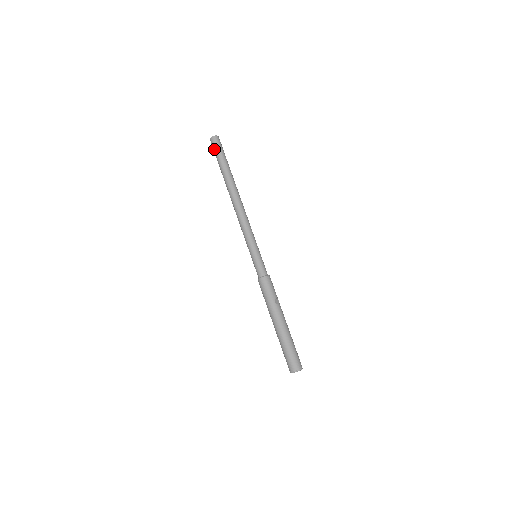
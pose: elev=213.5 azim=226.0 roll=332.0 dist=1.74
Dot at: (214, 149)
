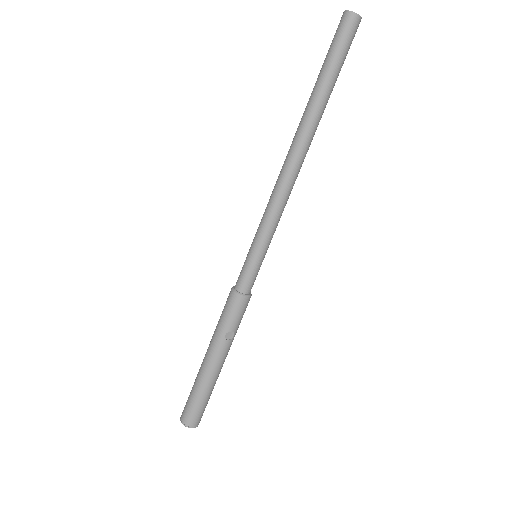
Dot at: occluded
